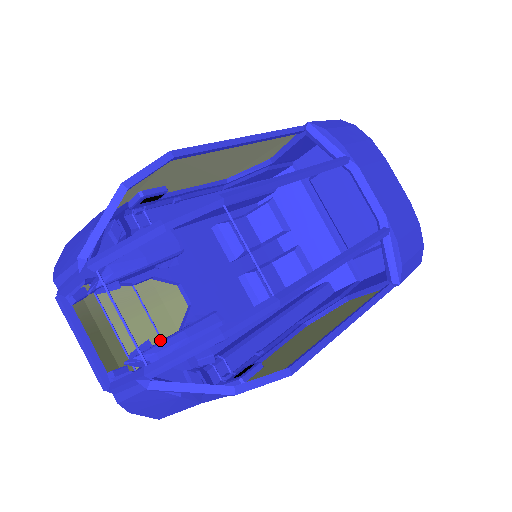
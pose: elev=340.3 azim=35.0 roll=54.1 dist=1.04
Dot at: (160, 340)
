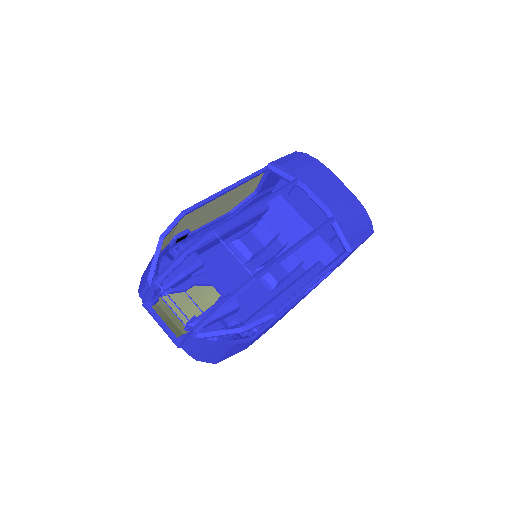
Dot at: occluded
